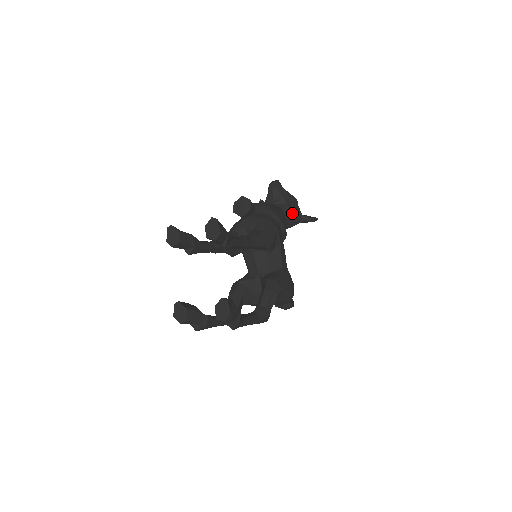
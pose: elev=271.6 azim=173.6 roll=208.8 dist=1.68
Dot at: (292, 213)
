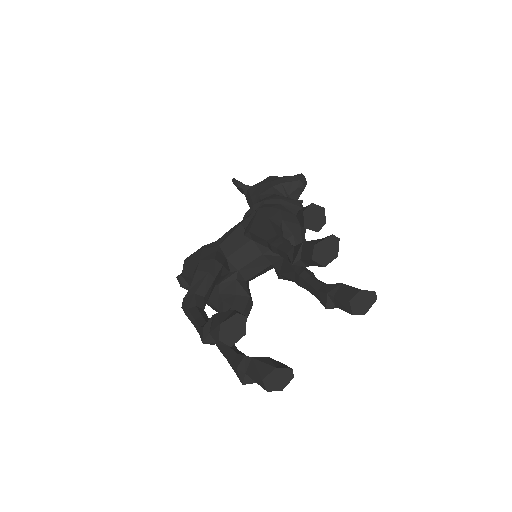
Dot at: occluded
